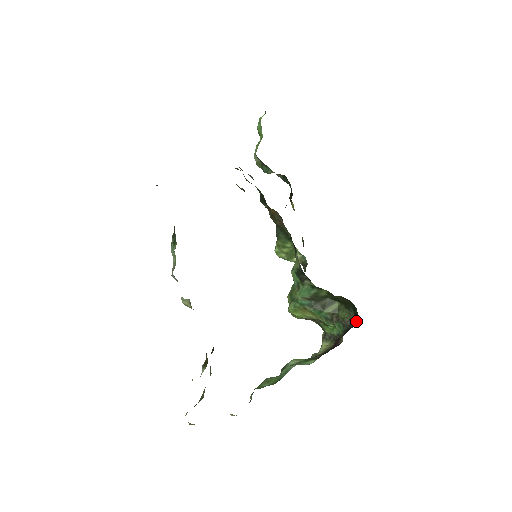
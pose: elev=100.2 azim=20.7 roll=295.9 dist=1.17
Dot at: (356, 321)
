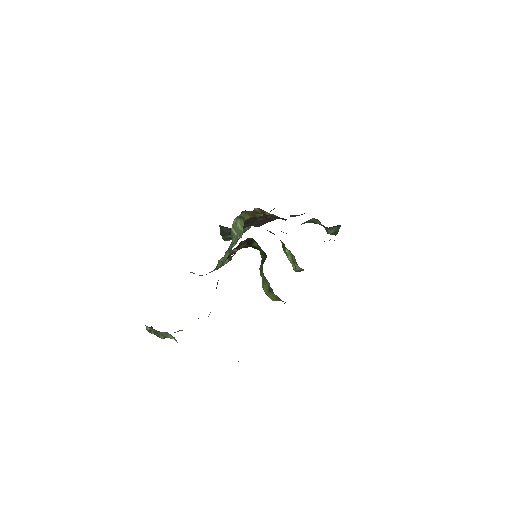
Dot at: occluded
